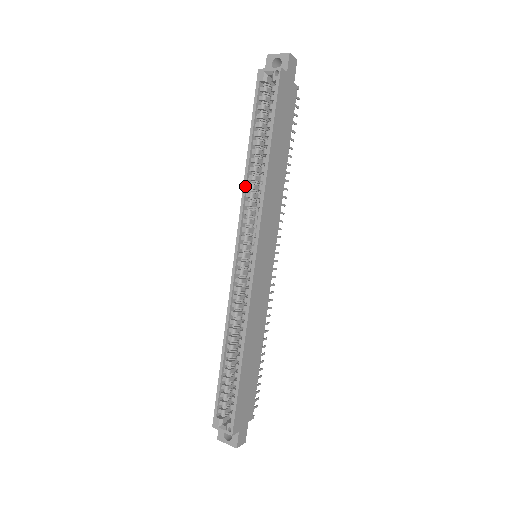
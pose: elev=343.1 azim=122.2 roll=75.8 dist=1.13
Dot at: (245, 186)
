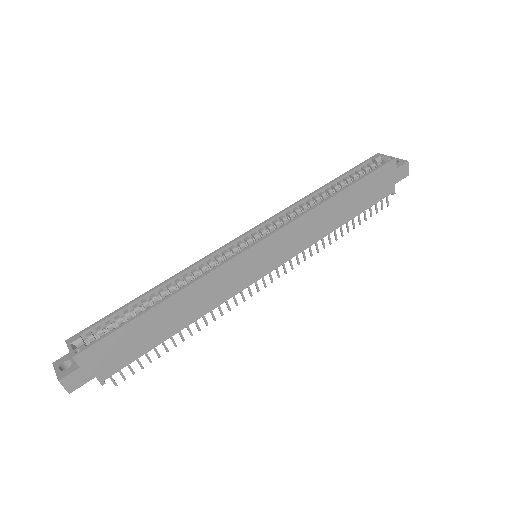
Dot at: (299, 201)
